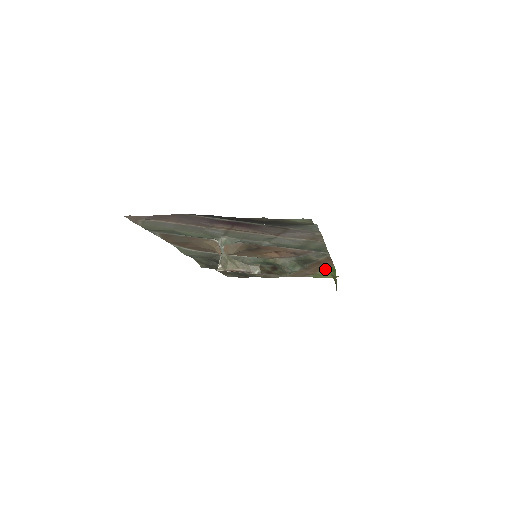
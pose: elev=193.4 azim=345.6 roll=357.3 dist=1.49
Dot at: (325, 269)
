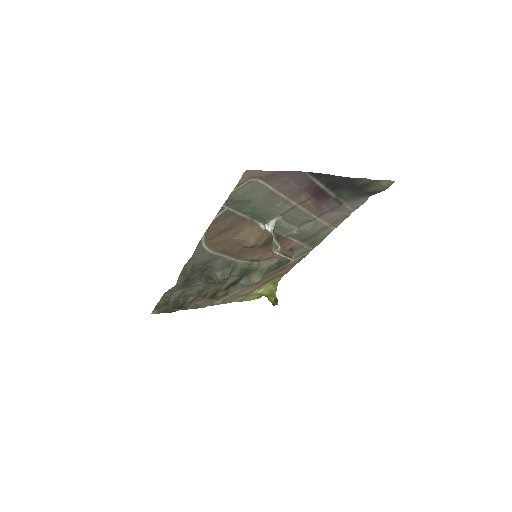
Dot at: (268, 283)
